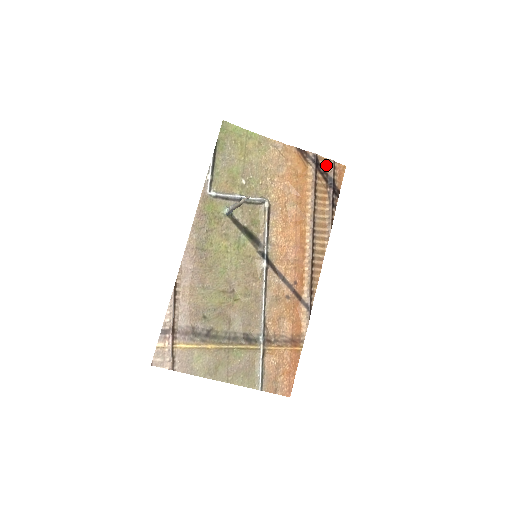
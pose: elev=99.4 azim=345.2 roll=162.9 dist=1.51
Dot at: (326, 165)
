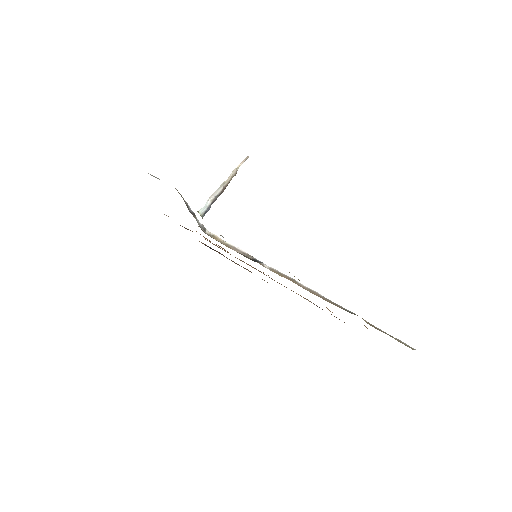
Dot at: occluded
